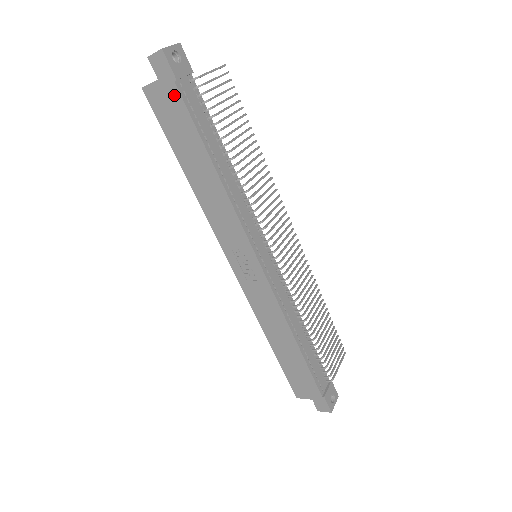
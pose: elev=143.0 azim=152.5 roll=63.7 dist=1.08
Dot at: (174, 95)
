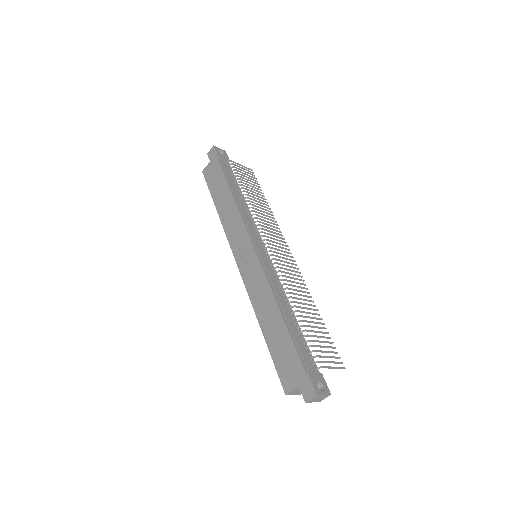
Dot at: (216, 164)
